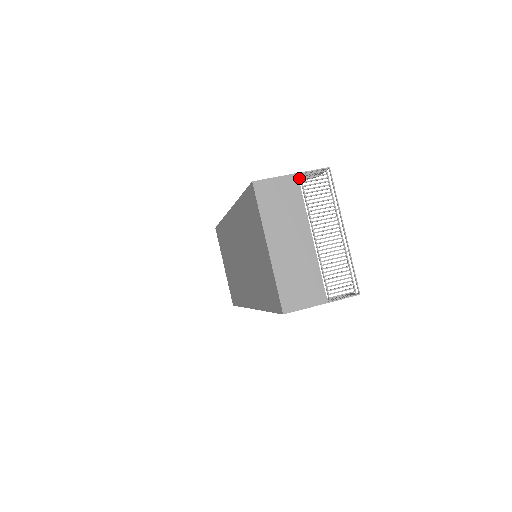
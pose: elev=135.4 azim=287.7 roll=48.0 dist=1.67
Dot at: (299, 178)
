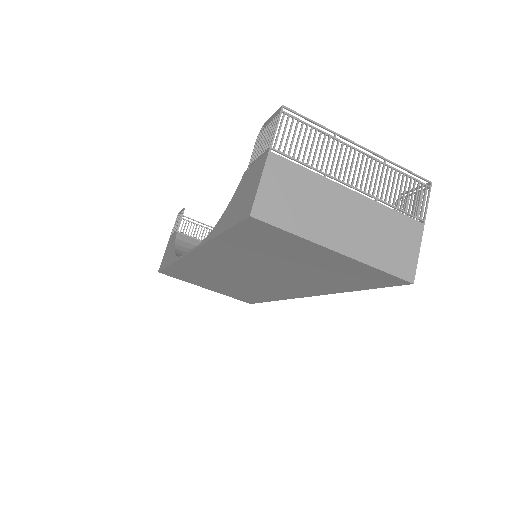
Dot at: (257, 151)
